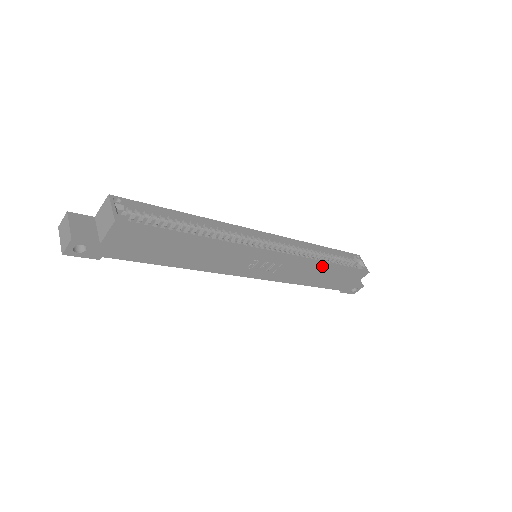
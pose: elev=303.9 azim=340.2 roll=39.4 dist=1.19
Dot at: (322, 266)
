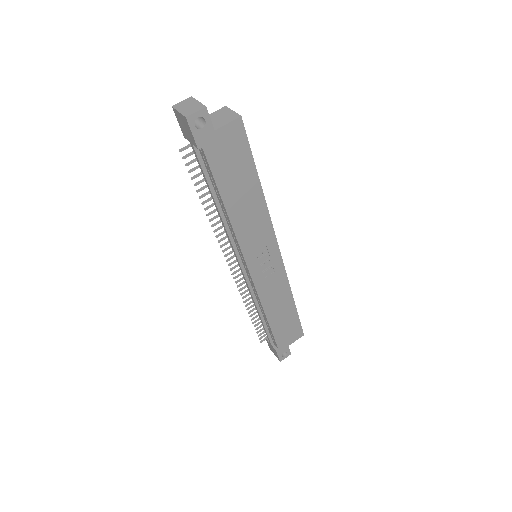
Dot at: (289, 298)
